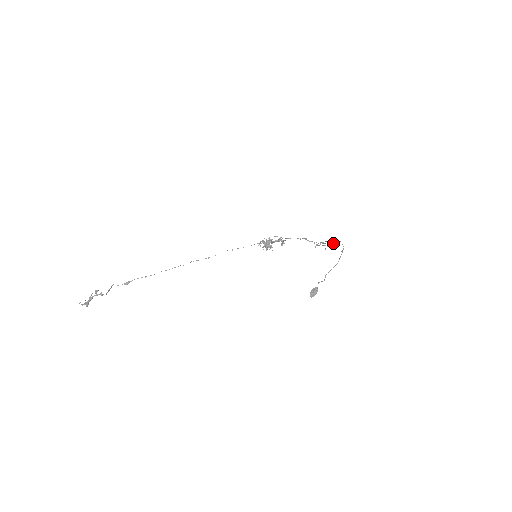
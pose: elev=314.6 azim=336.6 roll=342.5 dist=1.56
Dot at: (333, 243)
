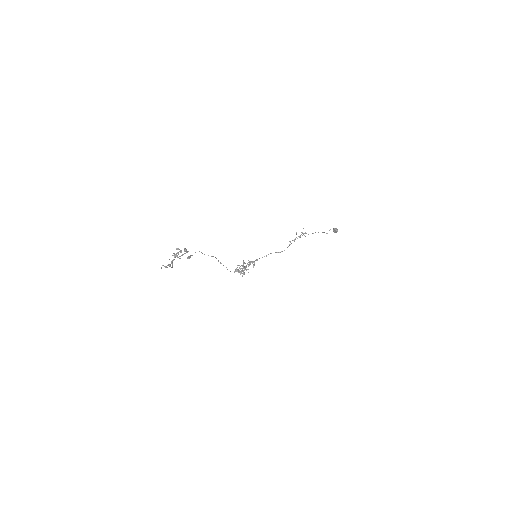
Dot at: occluded
